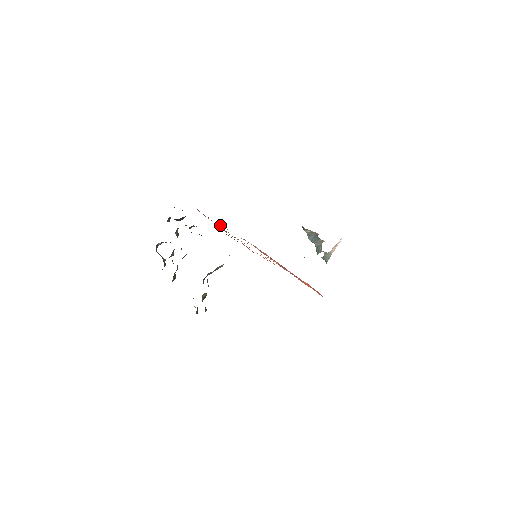
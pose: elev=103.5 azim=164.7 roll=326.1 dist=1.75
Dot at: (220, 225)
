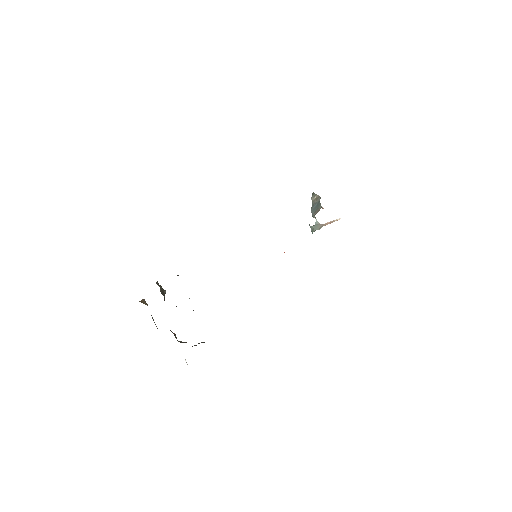
Dot at: occluded
